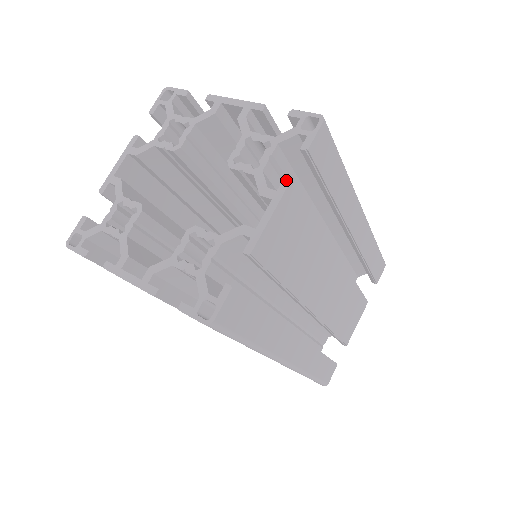
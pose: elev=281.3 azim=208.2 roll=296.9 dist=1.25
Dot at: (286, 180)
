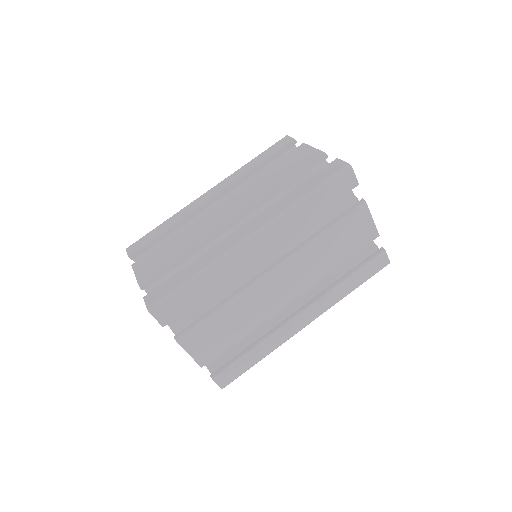
Dot at: (175, 339)
